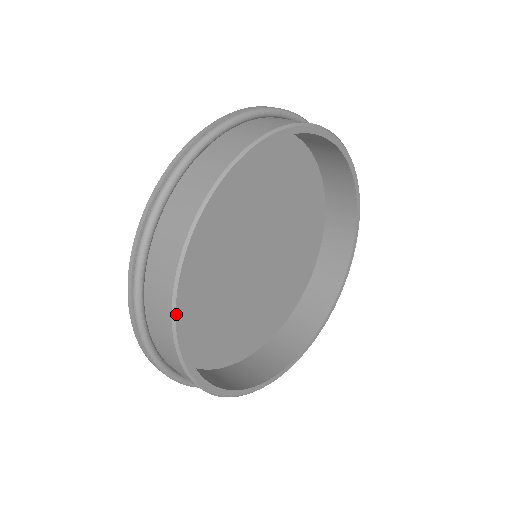
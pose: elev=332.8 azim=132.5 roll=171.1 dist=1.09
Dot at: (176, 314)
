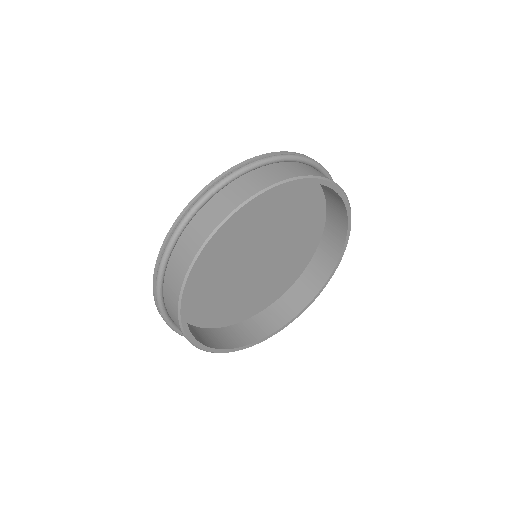
Dot at: (181, 303)
